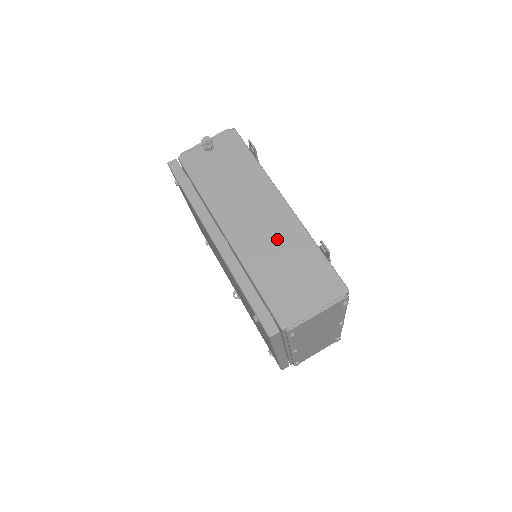
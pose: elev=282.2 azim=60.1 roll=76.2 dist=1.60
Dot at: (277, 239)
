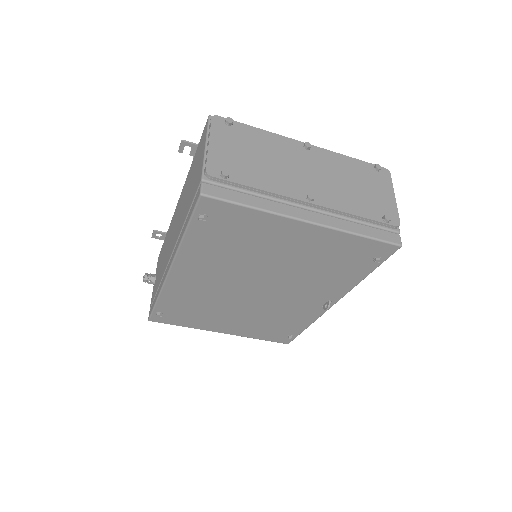
Dot at: (182, 203)
